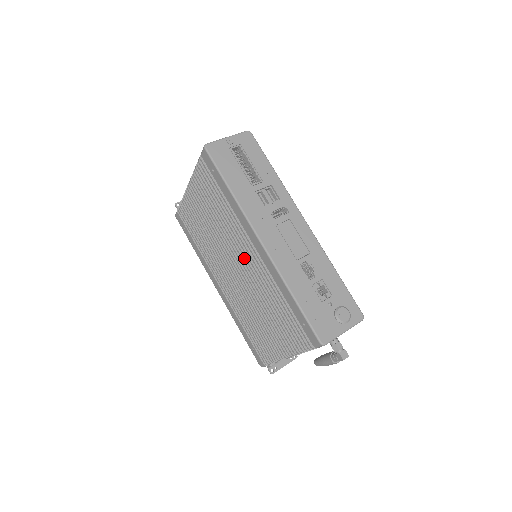
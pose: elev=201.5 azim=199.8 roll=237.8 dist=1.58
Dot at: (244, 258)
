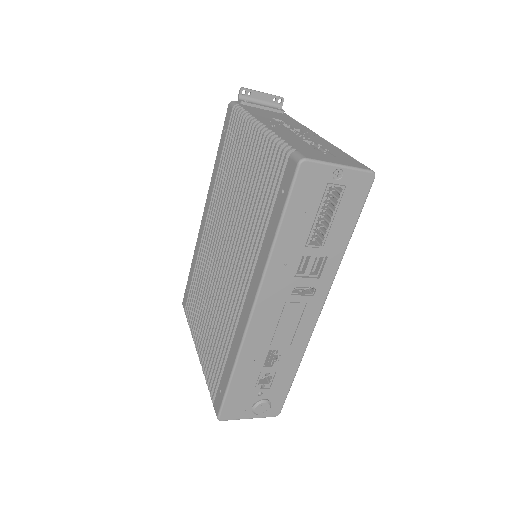
Dot at: (235, 271)
